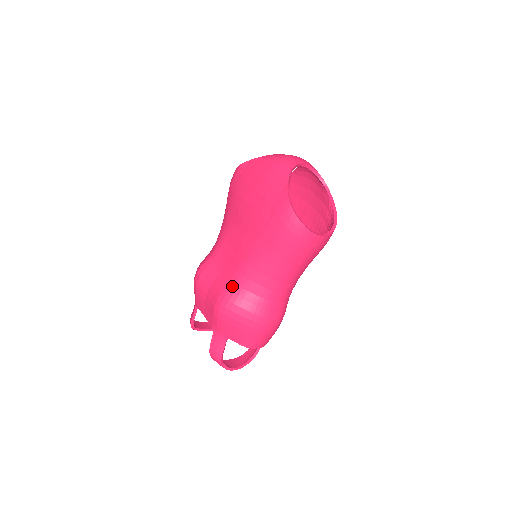
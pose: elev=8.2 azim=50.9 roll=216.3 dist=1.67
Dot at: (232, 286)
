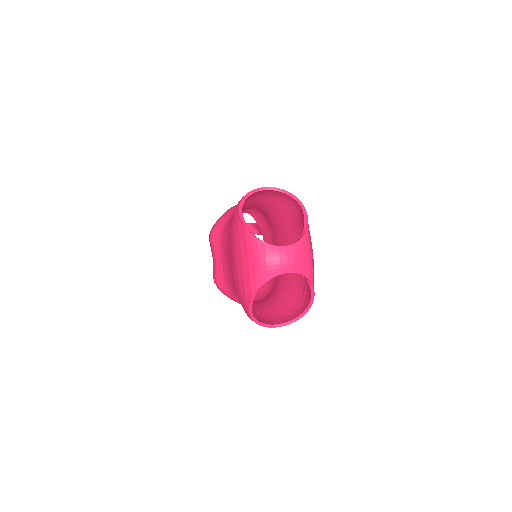
Dot at: (222, 282)
